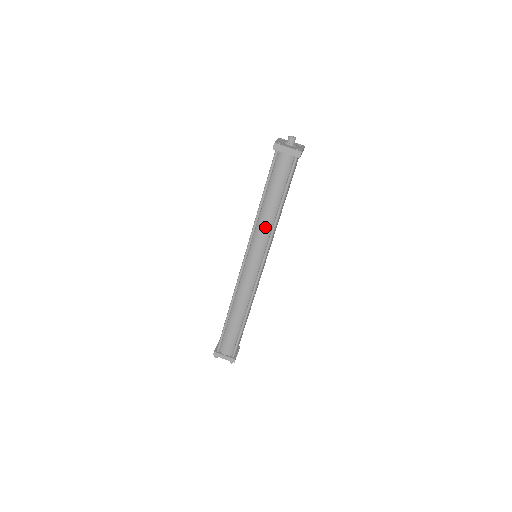
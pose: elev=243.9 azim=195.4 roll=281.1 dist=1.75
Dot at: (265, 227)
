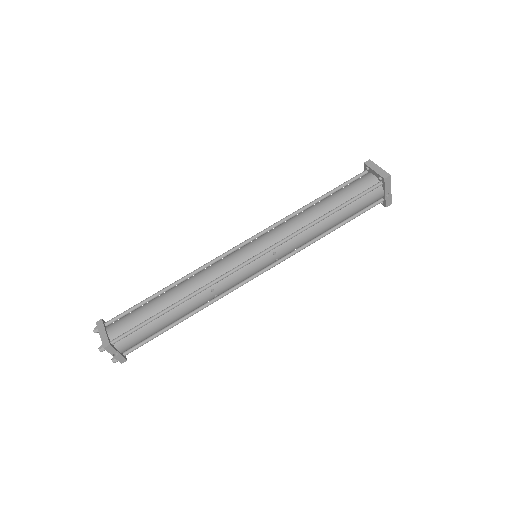
Dot at: (295, 223)
